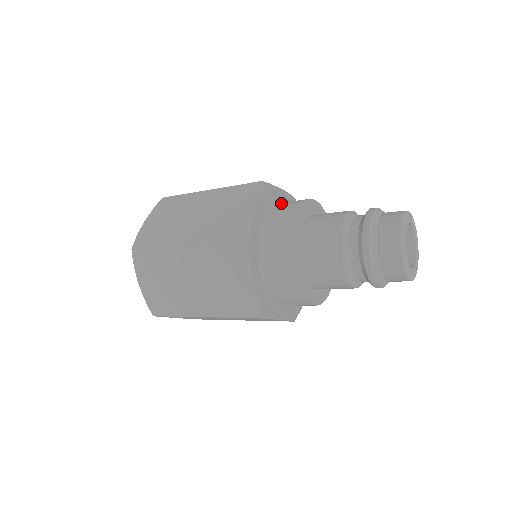
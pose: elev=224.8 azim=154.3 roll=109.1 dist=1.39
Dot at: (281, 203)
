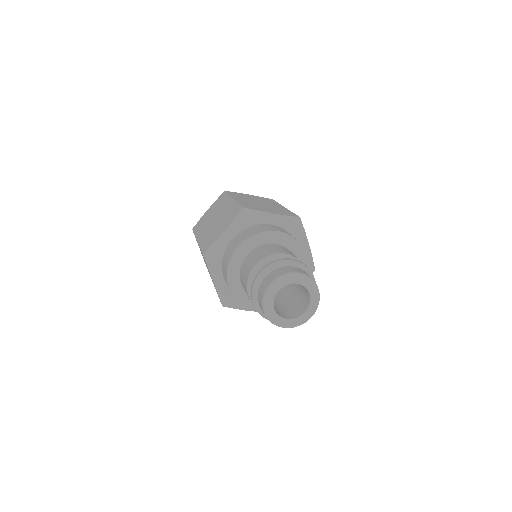
Dot at: occluded
